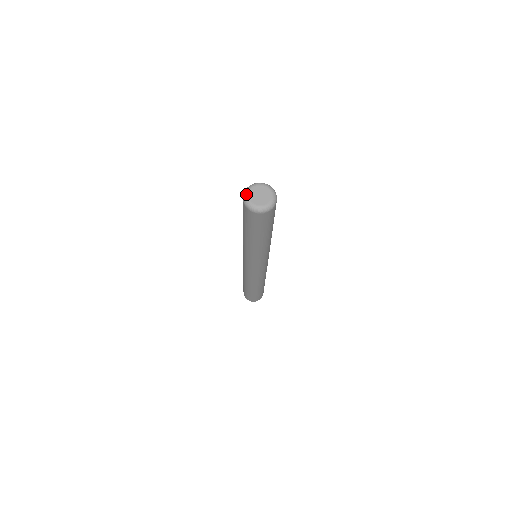
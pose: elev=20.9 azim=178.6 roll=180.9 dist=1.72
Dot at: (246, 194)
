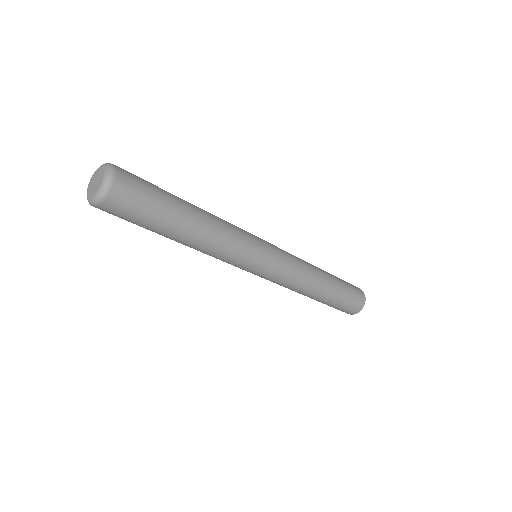
Dot at: occluded
